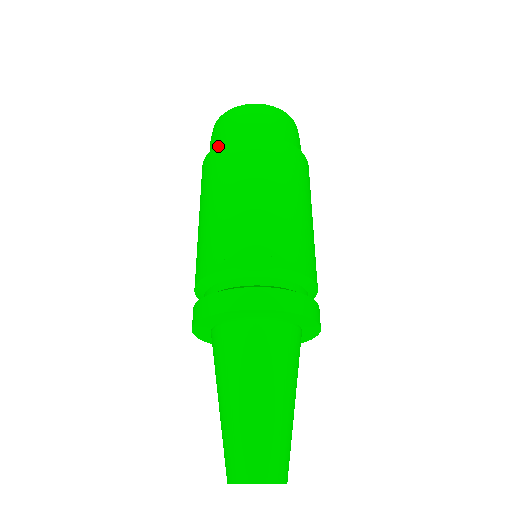
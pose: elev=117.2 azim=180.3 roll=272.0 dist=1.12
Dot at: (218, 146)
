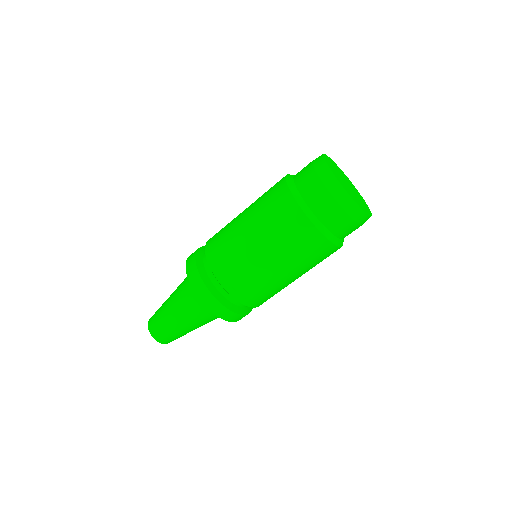
Dot at: (285, 183)
